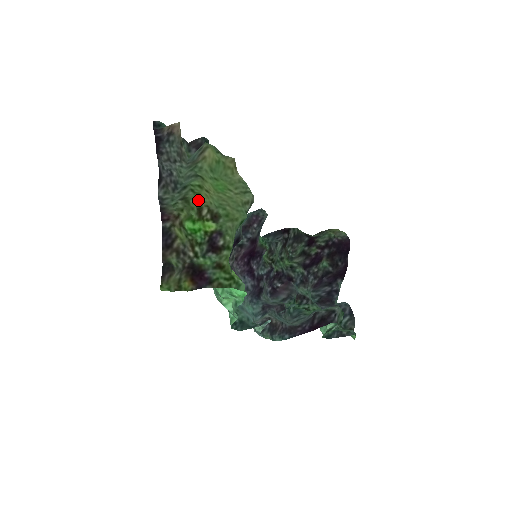
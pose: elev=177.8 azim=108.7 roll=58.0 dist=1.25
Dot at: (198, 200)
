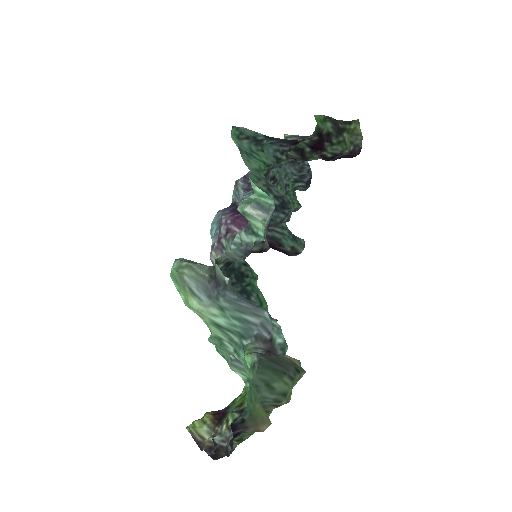
Dot at: occluded
